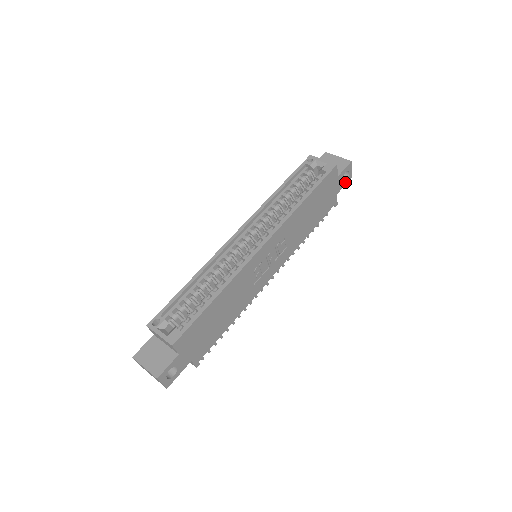
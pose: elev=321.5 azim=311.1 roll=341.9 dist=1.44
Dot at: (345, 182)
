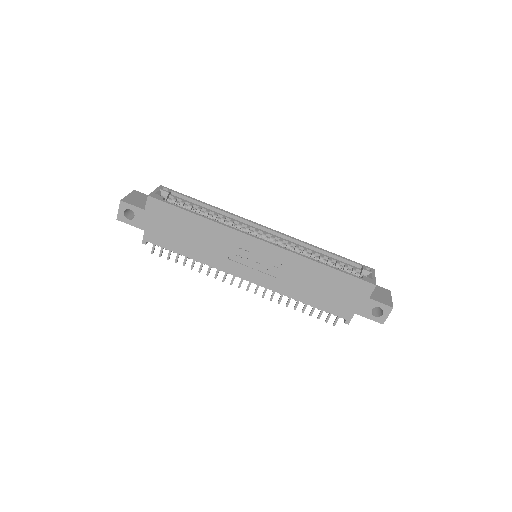
Dot at: (372, 317)
